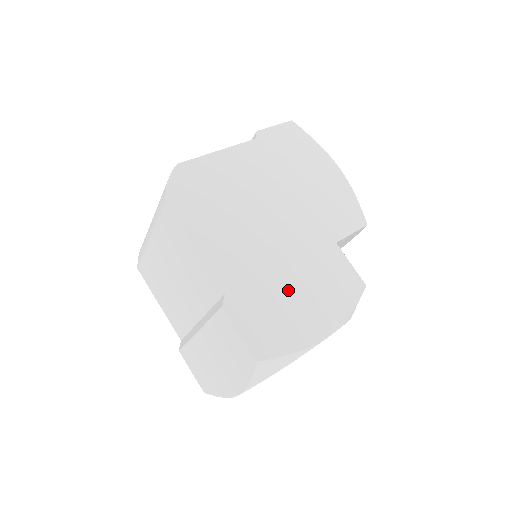
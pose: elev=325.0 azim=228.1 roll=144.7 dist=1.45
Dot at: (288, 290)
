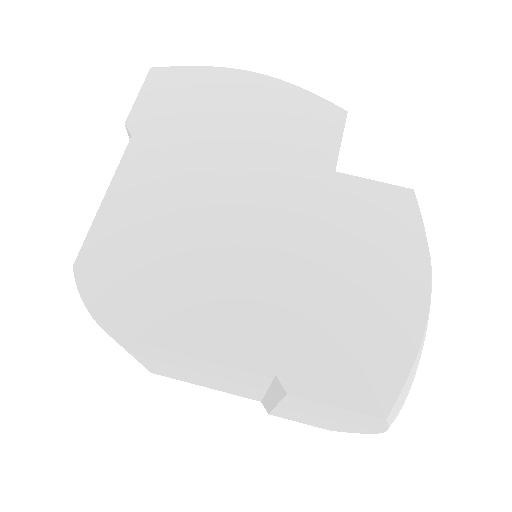
Dot at: (338, 290)
